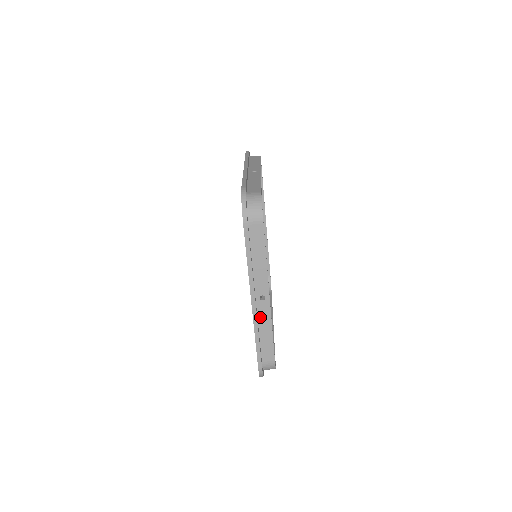
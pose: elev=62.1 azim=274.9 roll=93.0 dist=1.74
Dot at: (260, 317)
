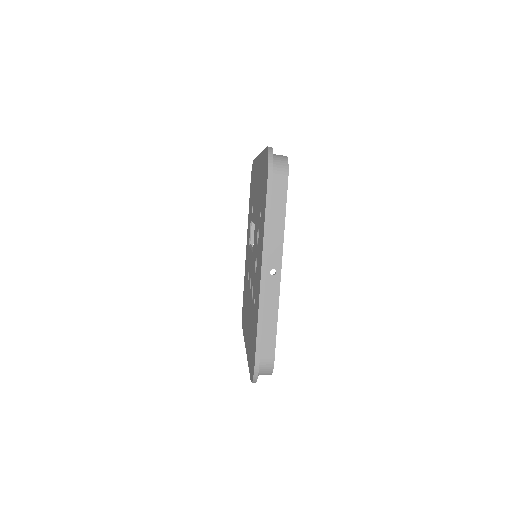
Dot at: (266, 297)
